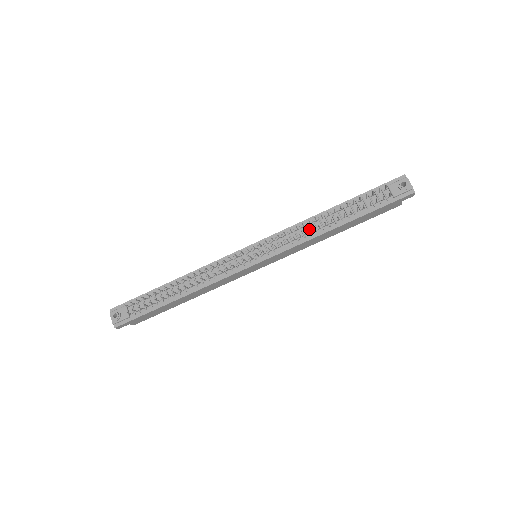
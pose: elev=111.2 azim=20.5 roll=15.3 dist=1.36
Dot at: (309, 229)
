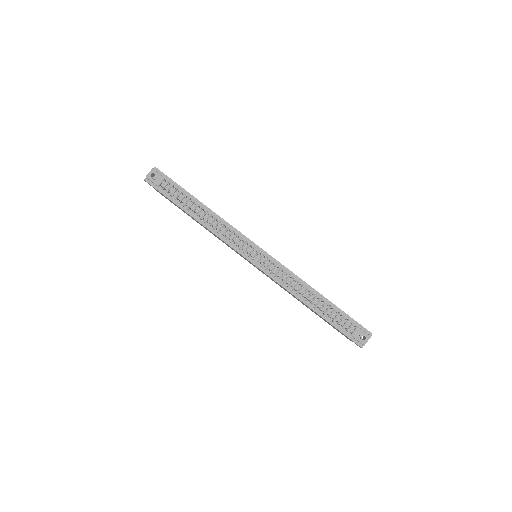
Dot at: (296, 286)
